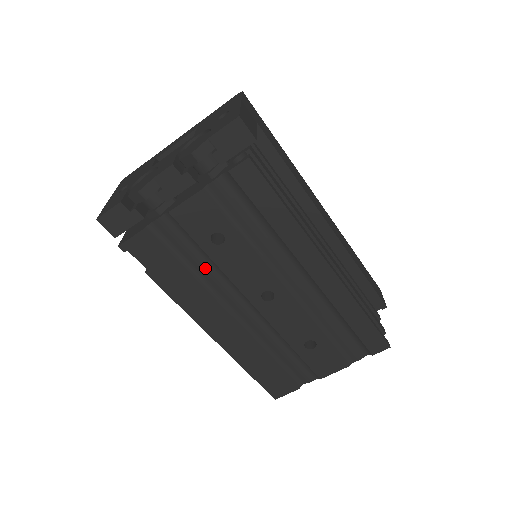
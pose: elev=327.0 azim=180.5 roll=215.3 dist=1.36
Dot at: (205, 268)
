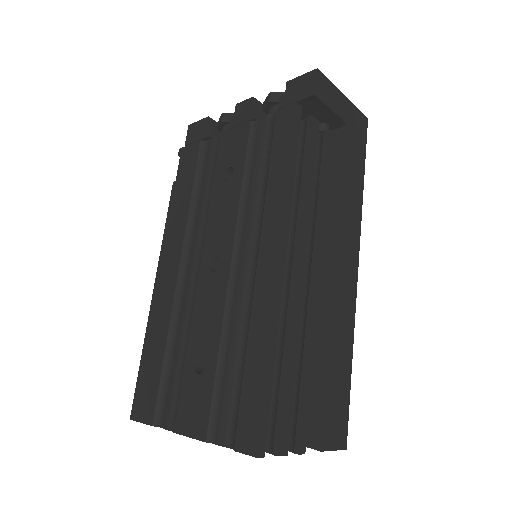
Dot at: (203, 202)
